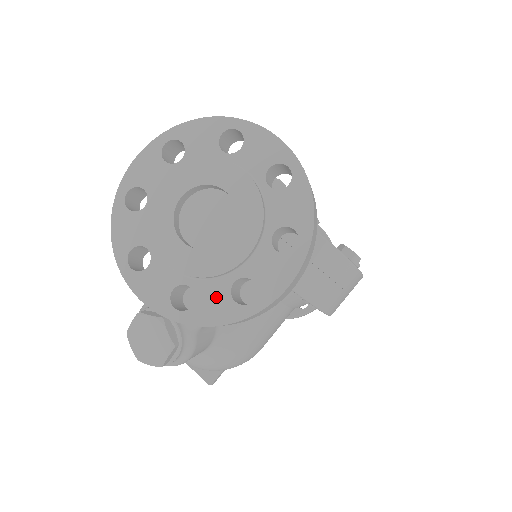
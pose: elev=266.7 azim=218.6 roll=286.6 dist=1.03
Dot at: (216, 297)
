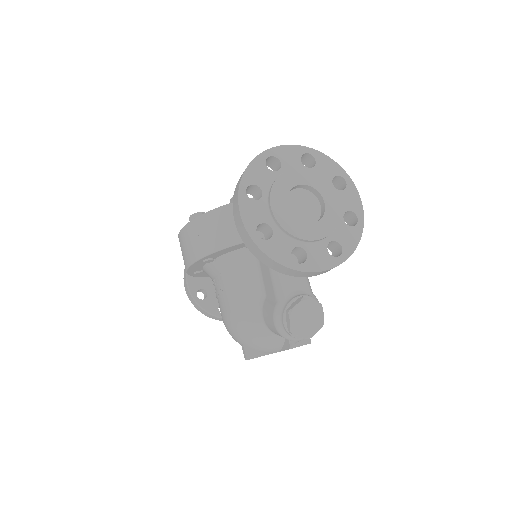
Dot at: (345, 233)
